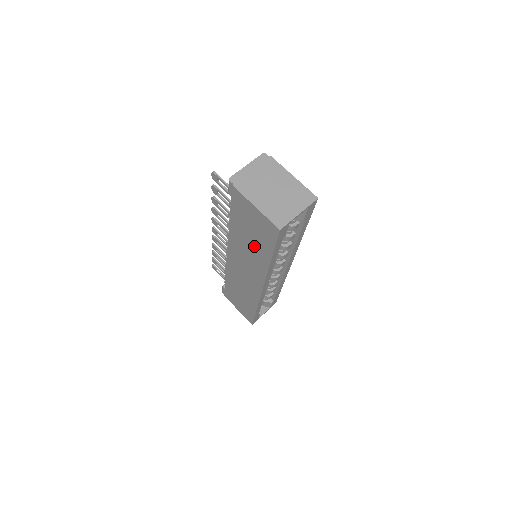
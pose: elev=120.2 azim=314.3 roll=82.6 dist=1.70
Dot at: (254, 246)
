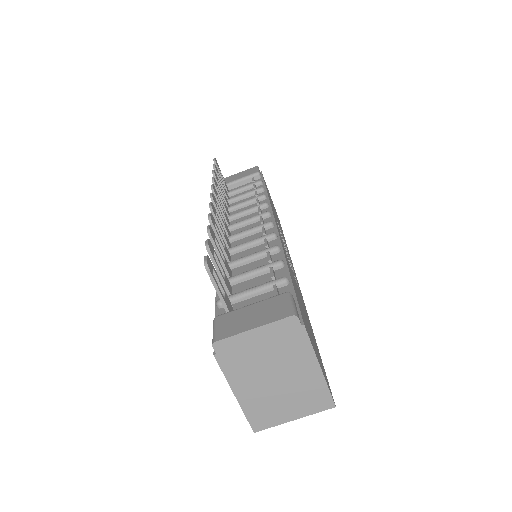
Dot at: occluded
